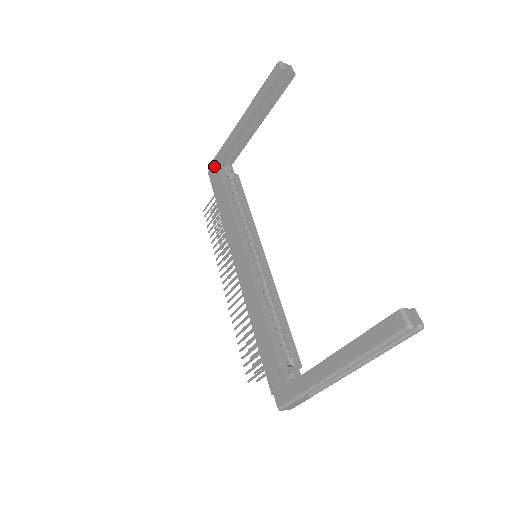
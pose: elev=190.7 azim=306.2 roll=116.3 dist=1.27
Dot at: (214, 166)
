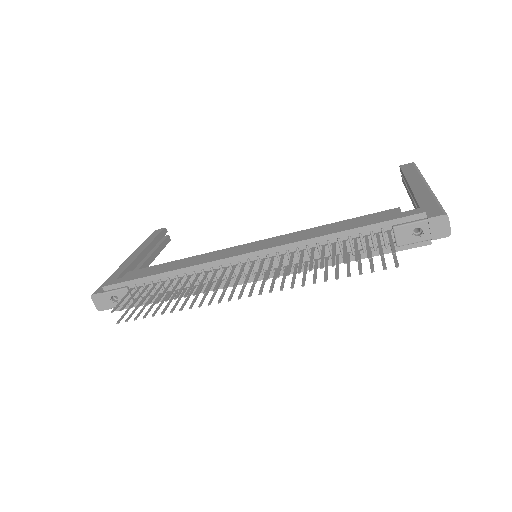
Dot at: occluded
